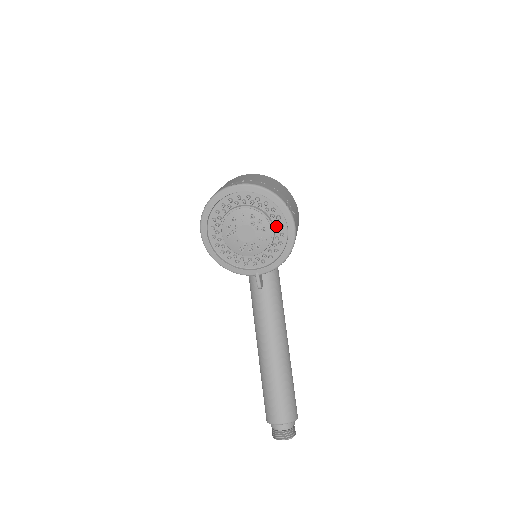
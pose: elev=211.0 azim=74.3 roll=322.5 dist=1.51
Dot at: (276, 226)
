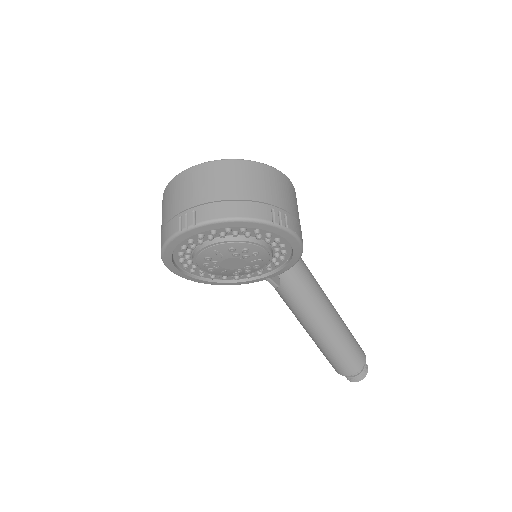
Dot at: (269, 241)
